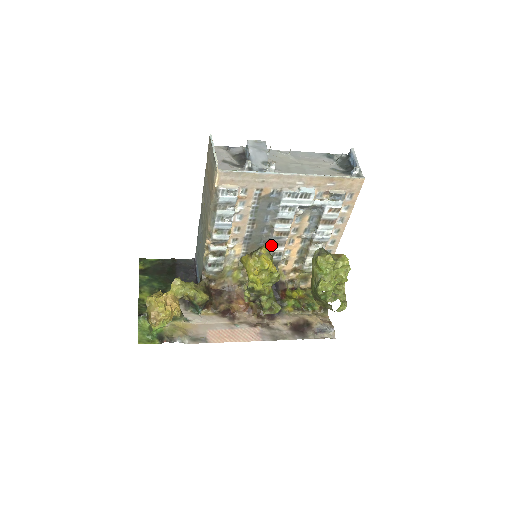
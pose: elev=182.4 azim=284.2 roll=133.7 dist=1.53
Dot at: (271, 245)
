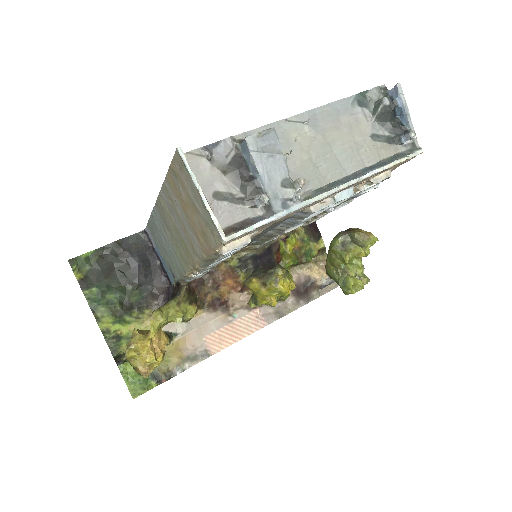
Dot at: occluded
